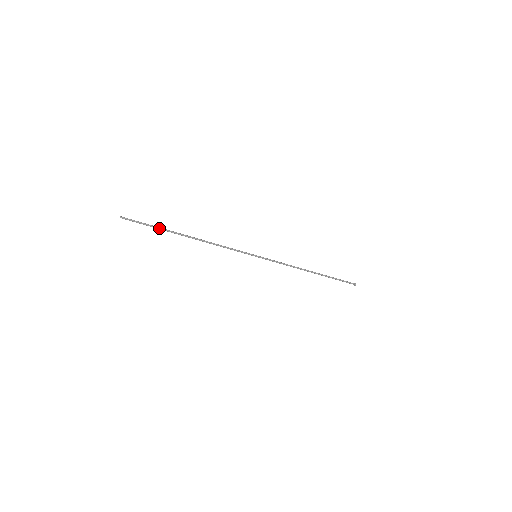
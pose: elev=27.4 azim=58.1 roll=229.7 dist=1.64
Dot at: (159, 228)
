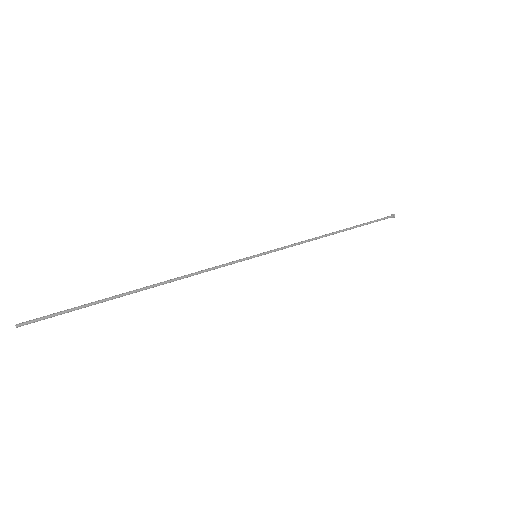
Dot at: occluded
